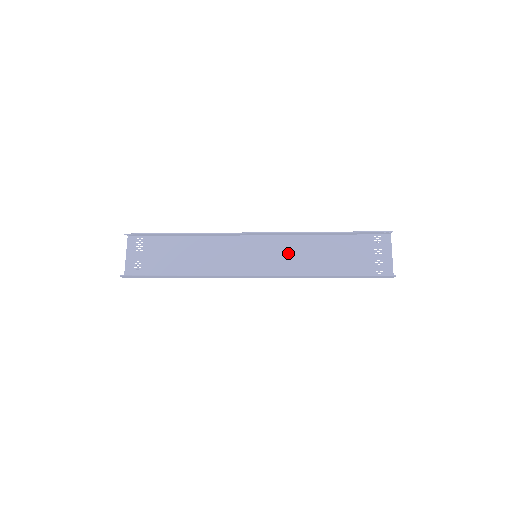
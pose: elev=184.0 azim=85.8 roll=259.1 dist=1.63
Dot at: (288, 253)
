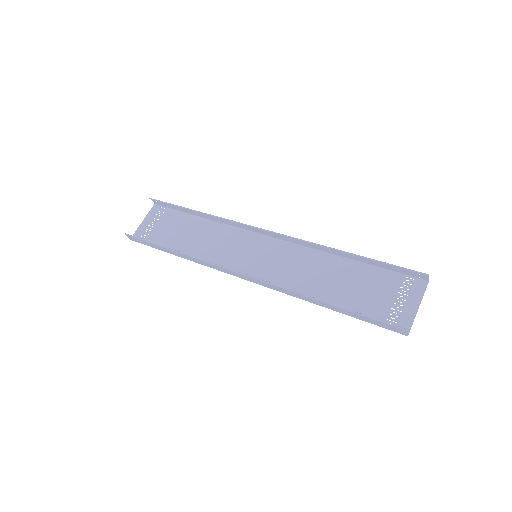
Dot at: (292, 264)
